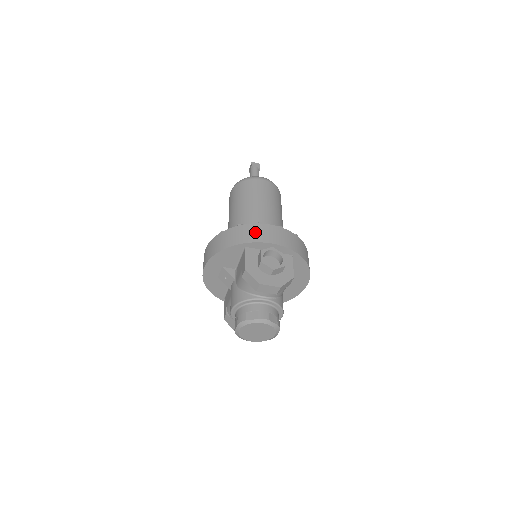
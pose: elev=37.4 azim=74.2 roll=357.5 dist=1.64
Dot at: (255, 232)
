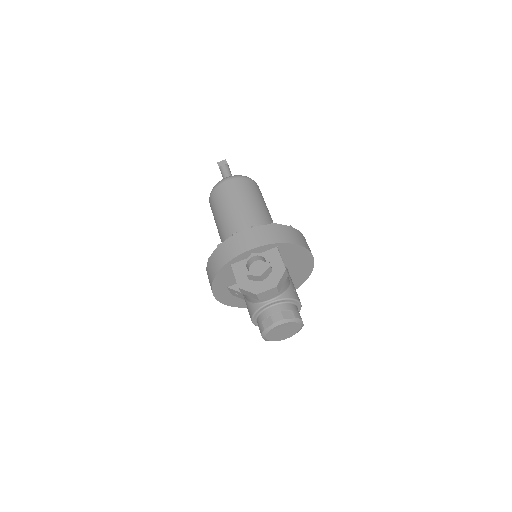
Dot at: (232, 247)
